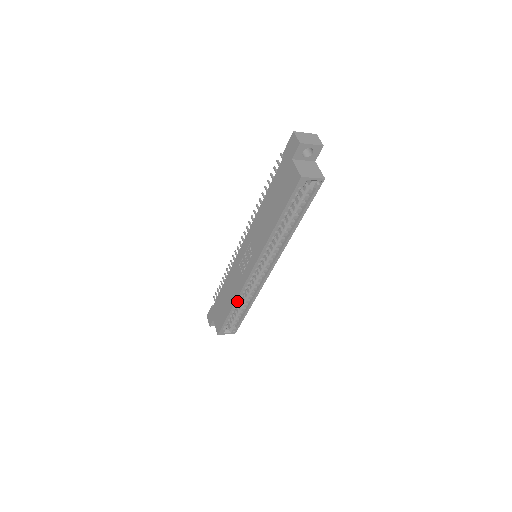
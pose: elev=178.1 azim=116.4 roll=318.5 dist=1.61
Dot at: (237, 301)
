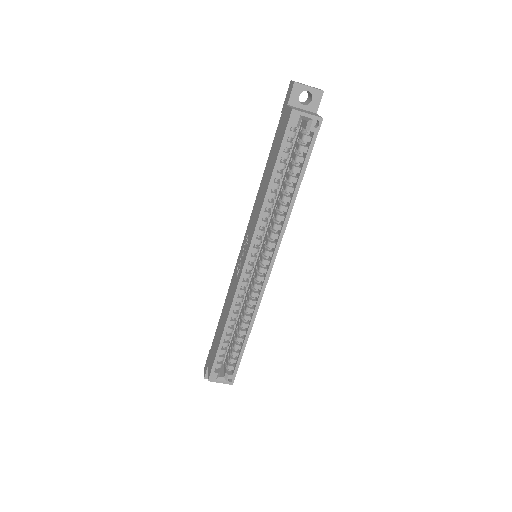
Dot at: (230, 318)
